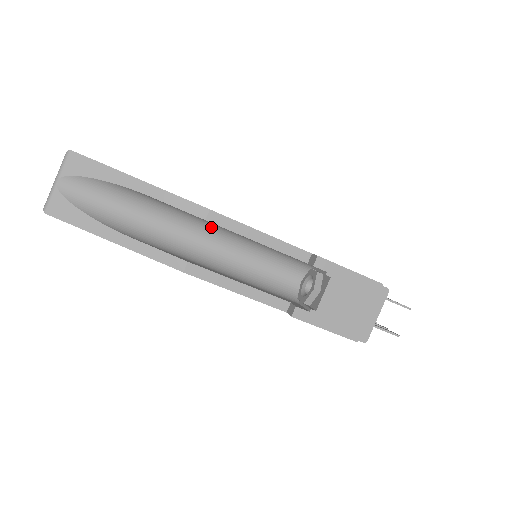
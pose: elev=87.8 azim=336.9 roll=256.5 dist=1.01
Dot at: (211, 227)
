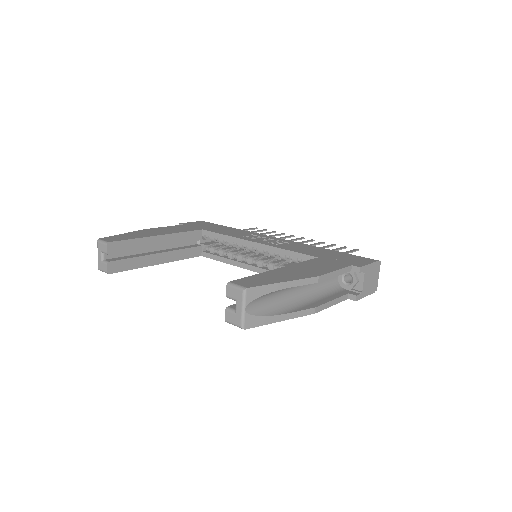
Dot at: occluded
